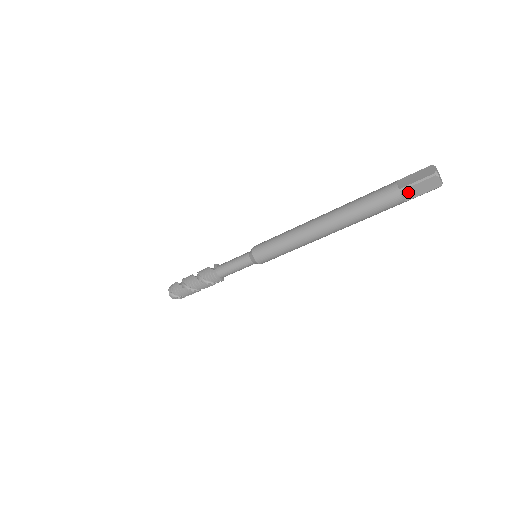
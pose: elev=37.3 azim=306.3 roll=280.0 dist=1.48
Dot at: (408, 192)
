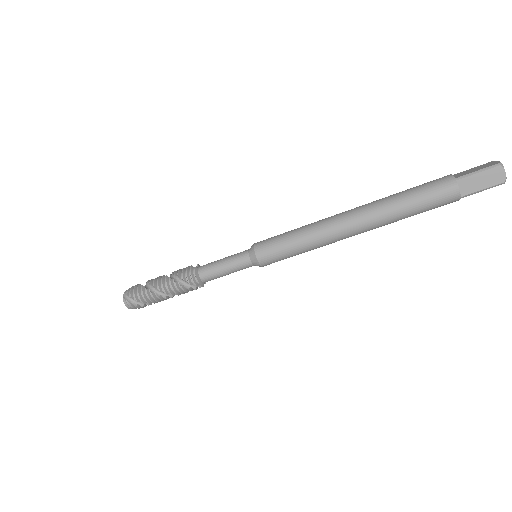
Dot at: (465, 184)
